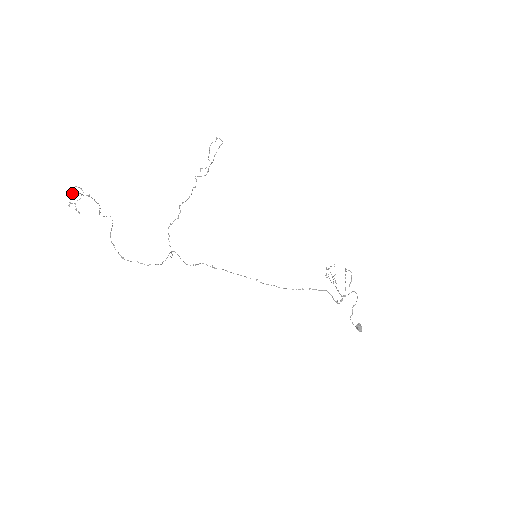
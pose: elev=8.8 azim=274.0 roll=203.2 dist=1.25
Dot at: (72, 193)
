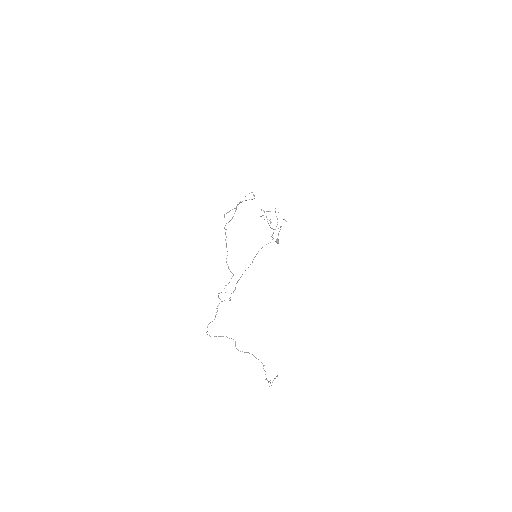
Dot at: (266, 379)
